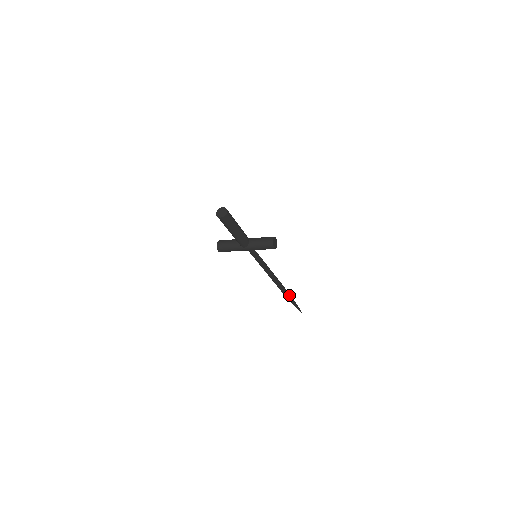
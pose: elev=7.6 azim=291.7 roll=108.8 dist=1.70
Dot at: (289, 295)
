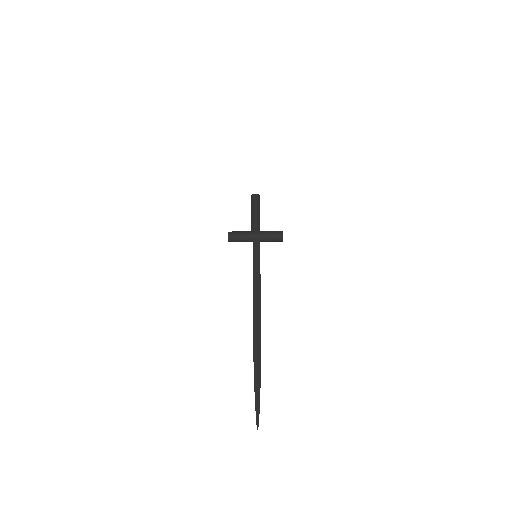
Dot at: (259, 354)
